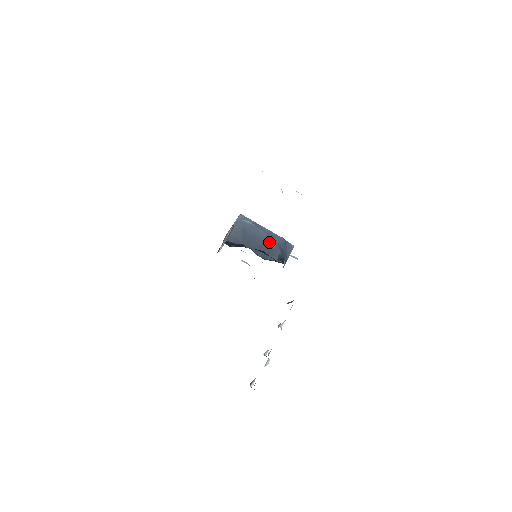
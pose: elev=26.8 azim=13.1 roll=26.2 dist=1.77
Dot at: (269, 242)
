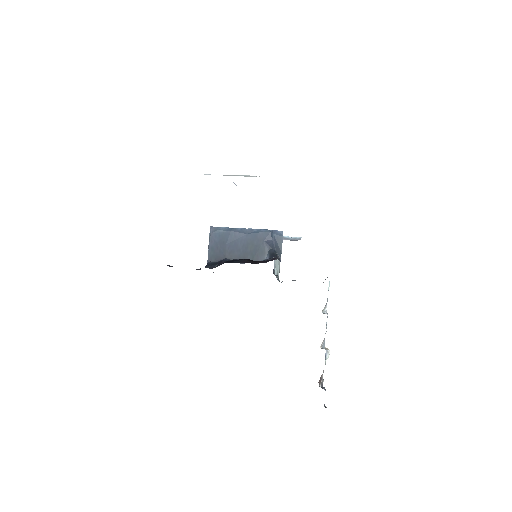
Dot at: (252, 242)
